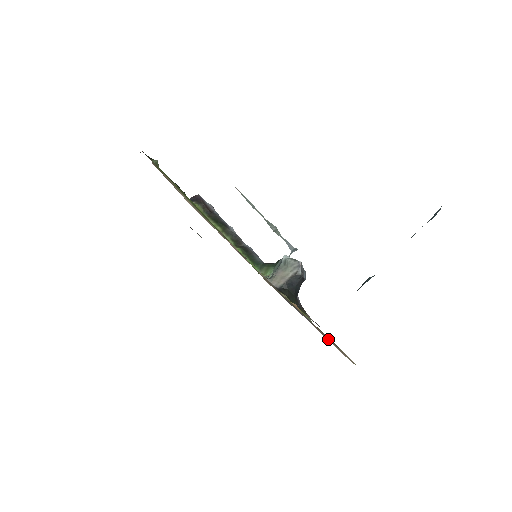
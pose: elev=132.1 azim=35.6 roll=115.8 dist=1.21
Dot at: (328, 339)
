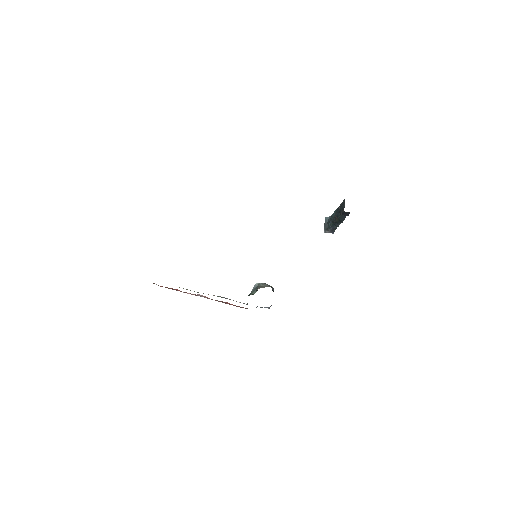
Dot at: occluded
